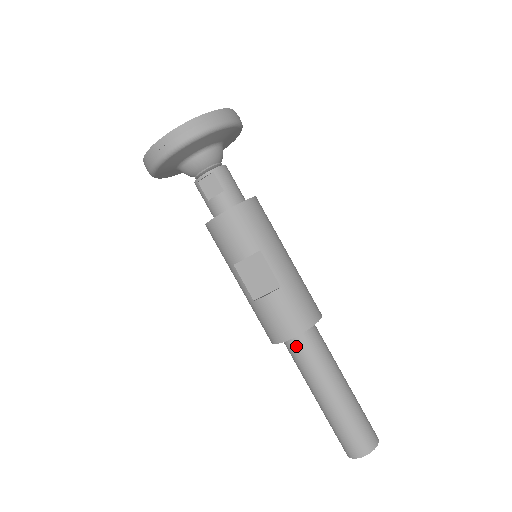
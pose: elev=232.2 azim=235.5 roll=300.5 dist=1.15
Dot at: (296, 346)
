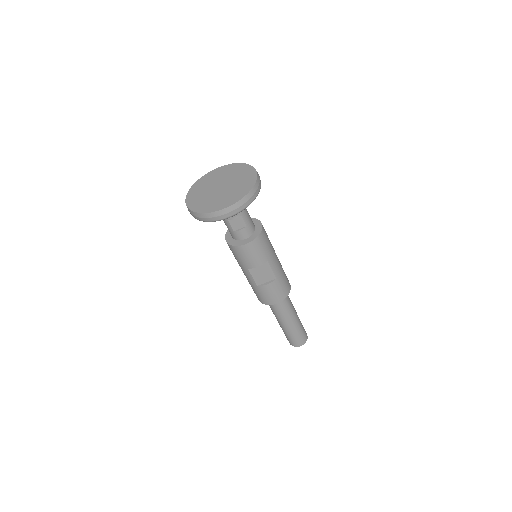
Dot at: (276, 304)
